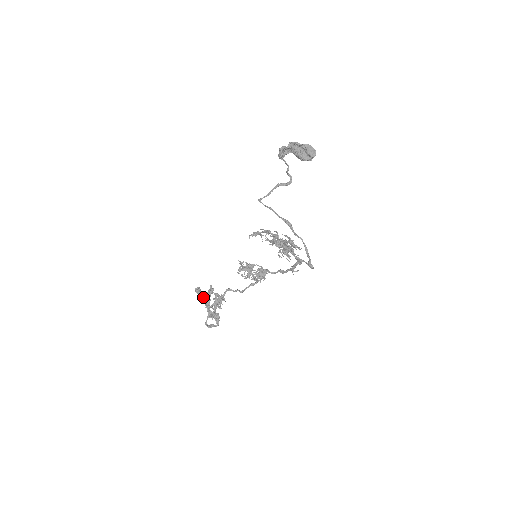
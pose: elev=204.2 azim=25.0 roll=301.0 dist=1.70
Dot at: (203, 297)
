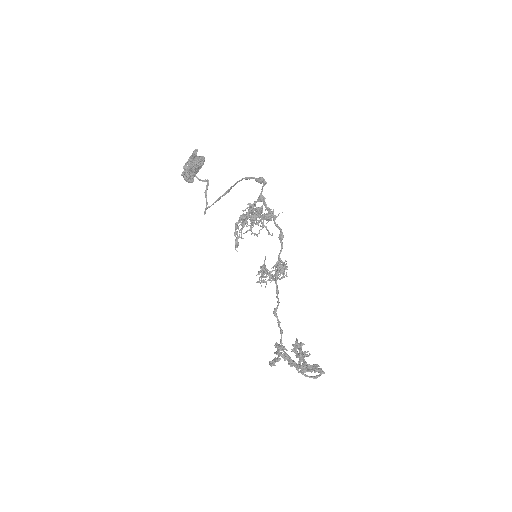
Dot at: (279, 360)
